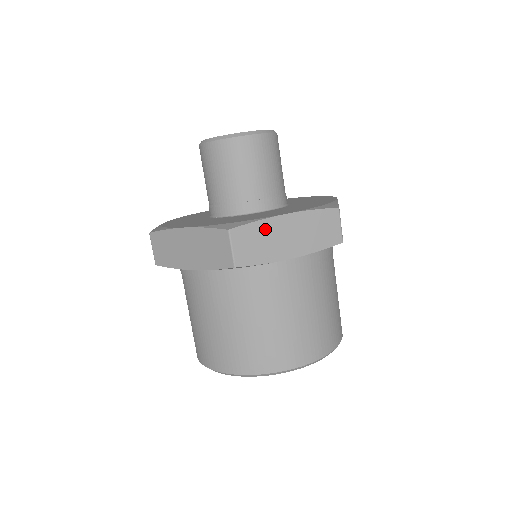
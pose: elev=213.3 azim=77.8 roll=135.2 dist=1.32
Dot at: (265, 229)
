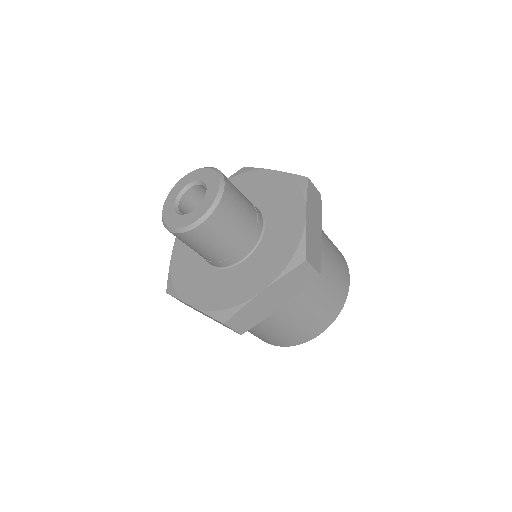
Dot at: (251, 308)
